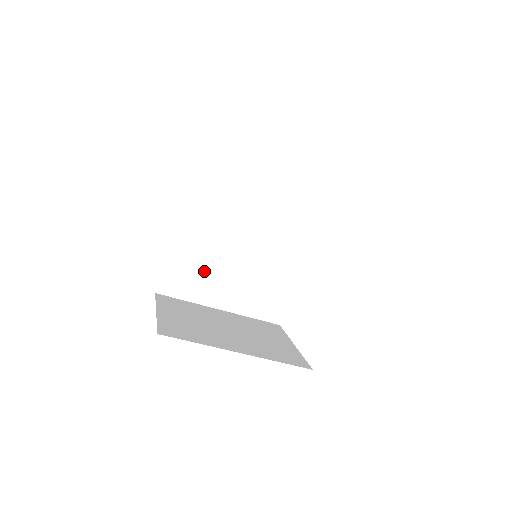
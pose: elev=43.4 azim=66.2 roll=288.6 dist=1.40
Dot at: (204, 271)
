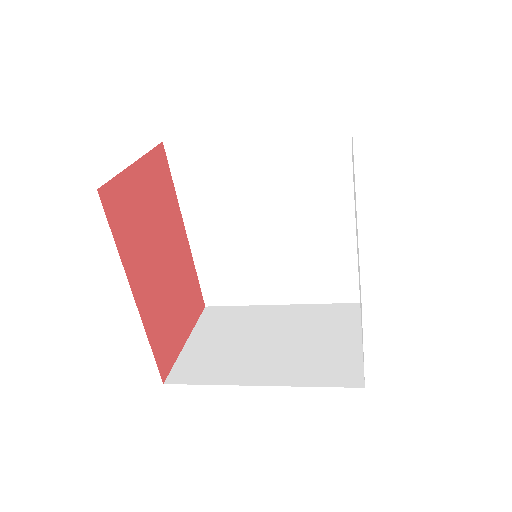
Dot at: (240, 271)
